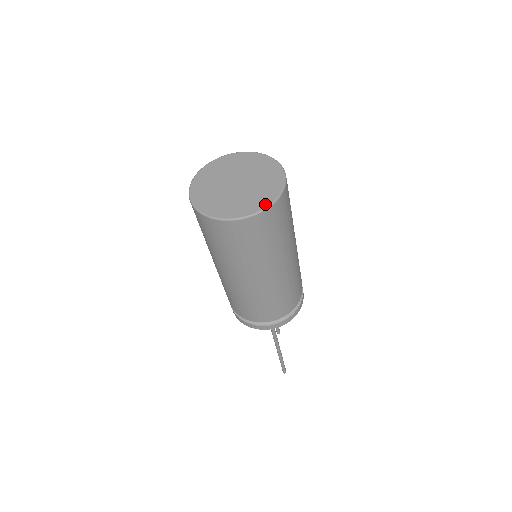
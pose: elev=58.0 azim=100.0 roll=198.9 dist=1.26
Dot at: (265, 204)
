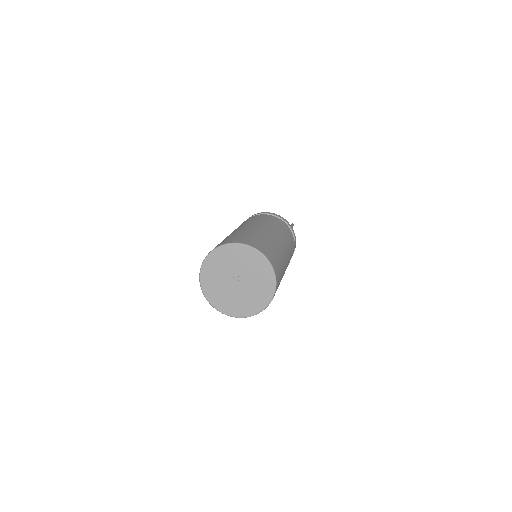
Dot at: (272, 278)
